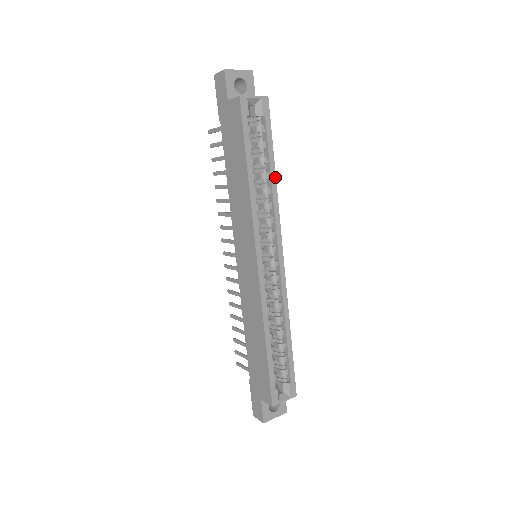
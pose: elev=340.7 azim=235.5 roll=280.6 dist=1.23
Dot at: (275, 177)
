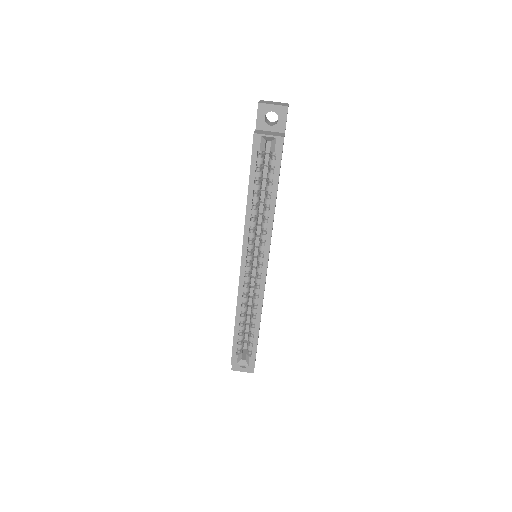
Dot at: occluded
